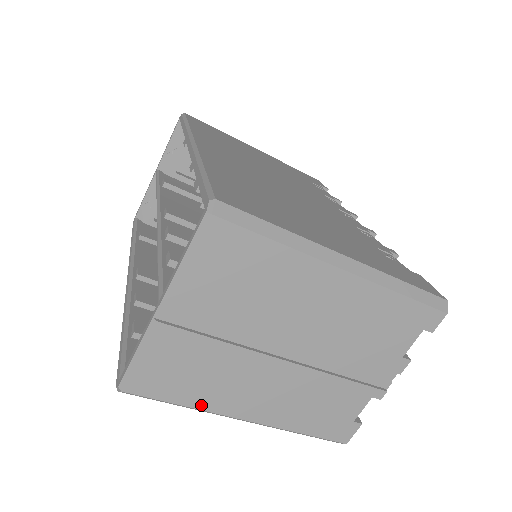
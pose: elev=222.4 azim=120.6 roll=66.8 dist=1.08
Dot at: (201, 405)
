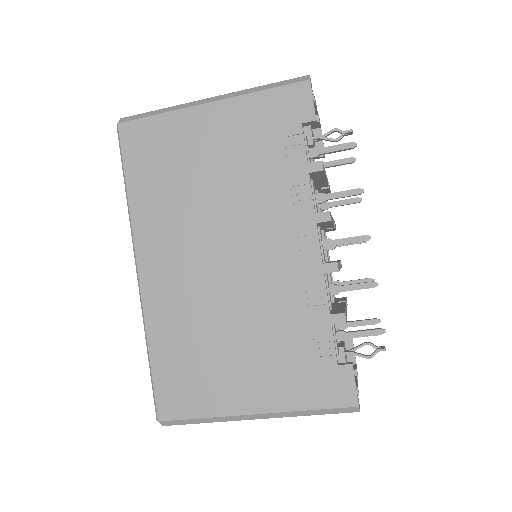
Dot at: occluded
